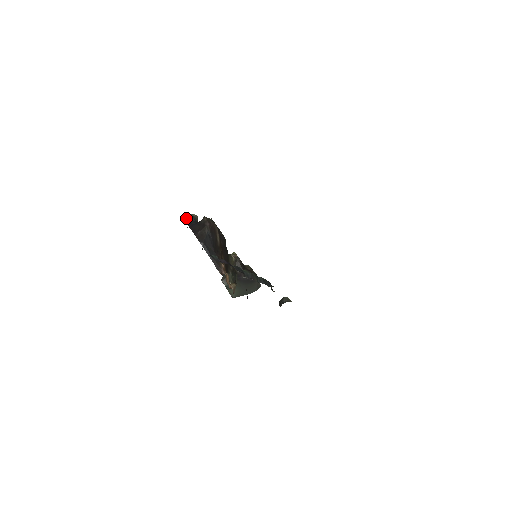
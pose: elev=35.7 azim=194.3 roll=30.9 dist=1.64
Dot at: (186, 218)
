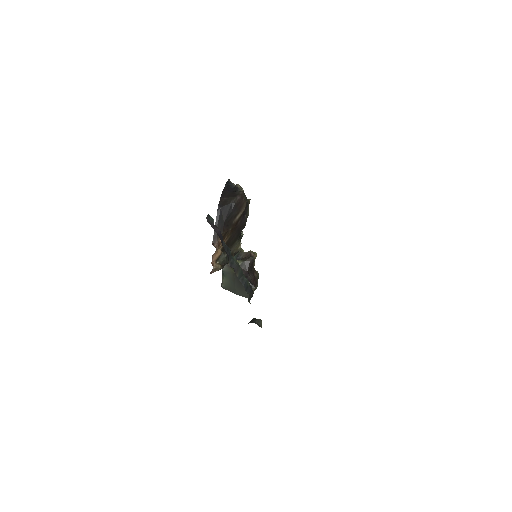
Dot at: (230, 182)
